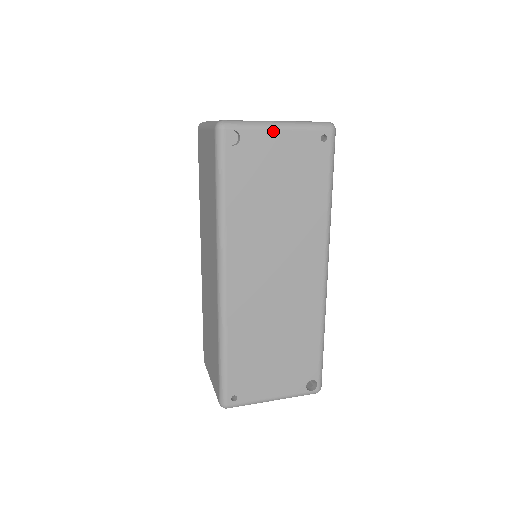
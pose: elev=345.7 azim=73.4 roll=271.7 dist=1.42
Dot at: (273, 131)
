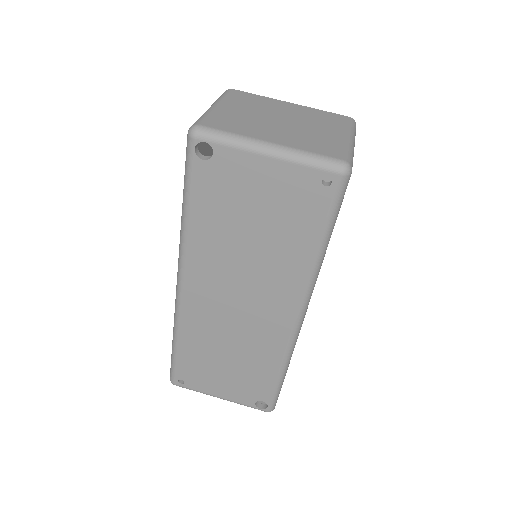
Dot at: (257, 156)
